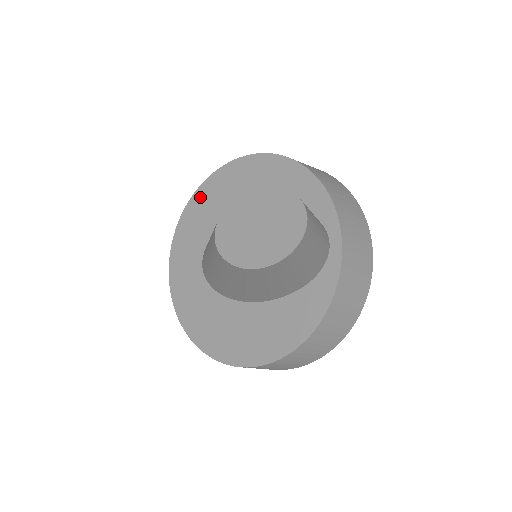
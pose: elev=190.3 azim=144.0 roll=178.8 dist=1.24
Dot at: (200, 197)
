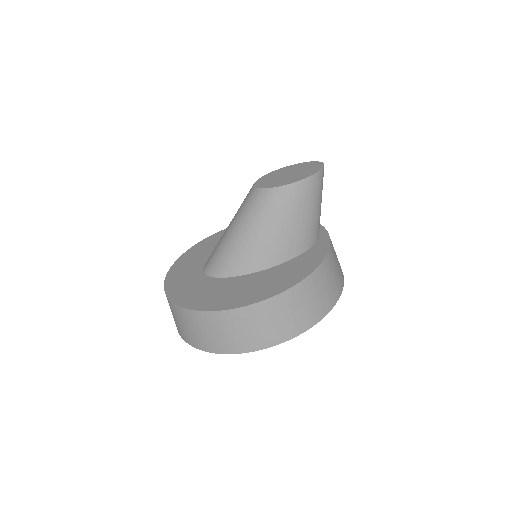
Dot at: (200, 245)
